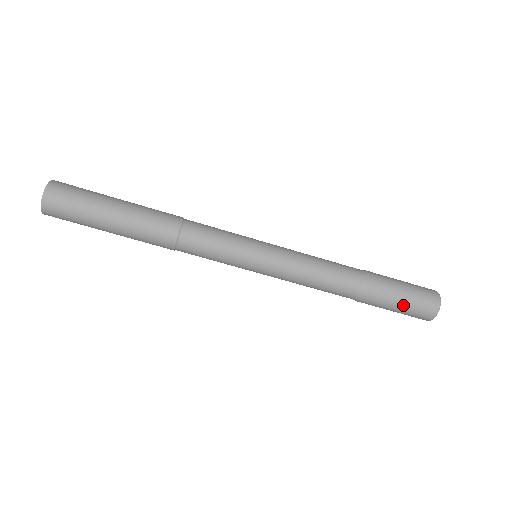
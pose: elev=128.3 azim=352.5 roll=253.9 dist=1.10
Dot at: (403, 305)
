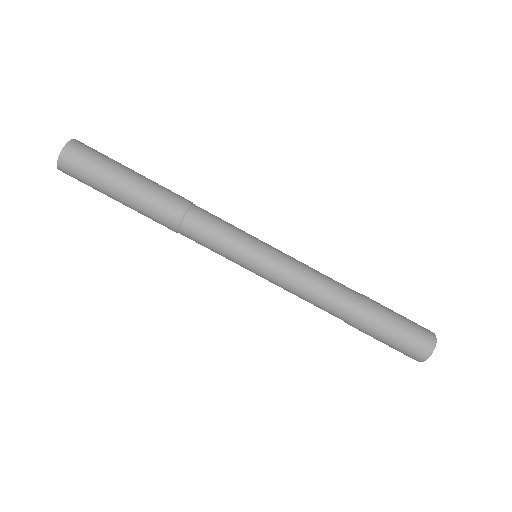
Dot at: (397, 337)
